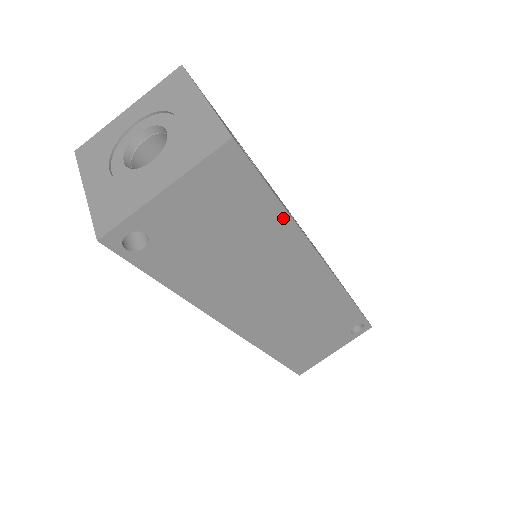
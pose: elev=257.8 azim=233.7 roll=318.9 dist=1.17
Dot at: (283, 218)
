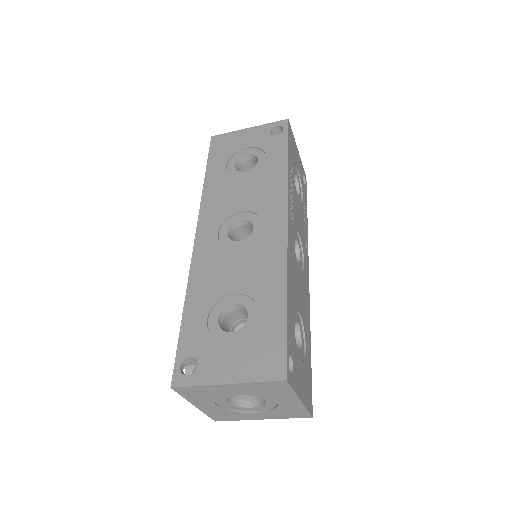
Dot at: occluded
